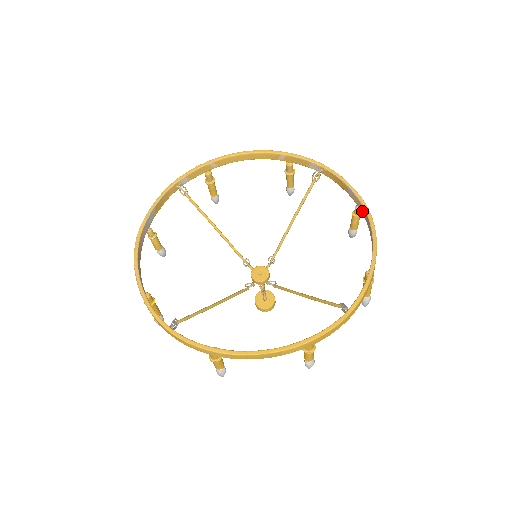
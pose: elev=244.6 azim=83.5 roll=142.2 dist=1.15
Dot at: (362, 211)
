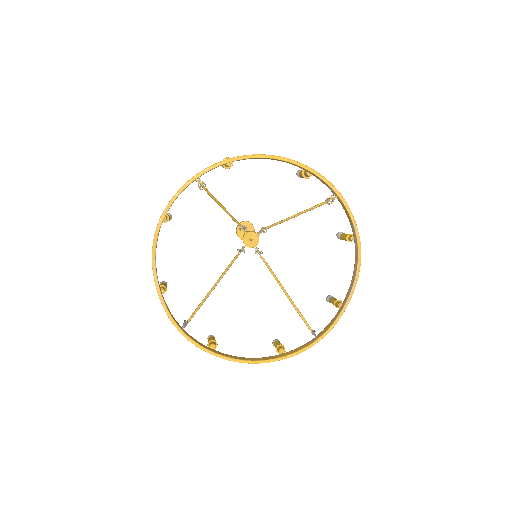
Dot at: (355, 248)
